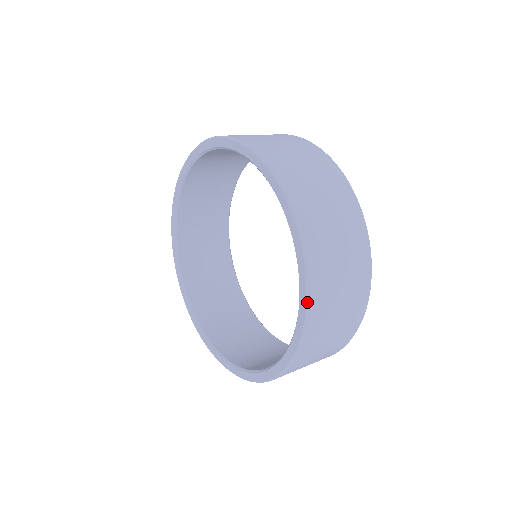
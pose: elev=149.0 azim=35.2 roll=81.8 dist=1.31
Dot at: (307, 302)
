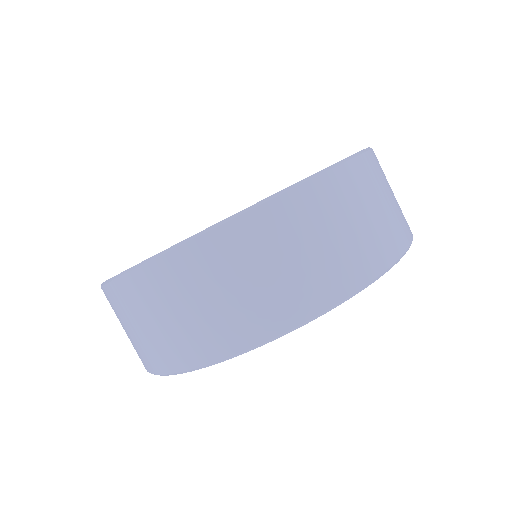
Dot at: (314, 175)
